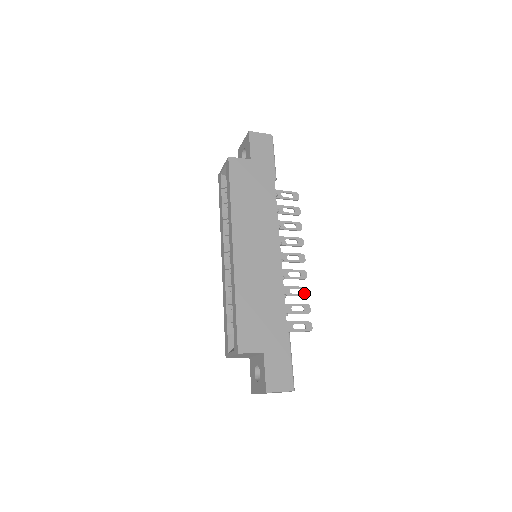
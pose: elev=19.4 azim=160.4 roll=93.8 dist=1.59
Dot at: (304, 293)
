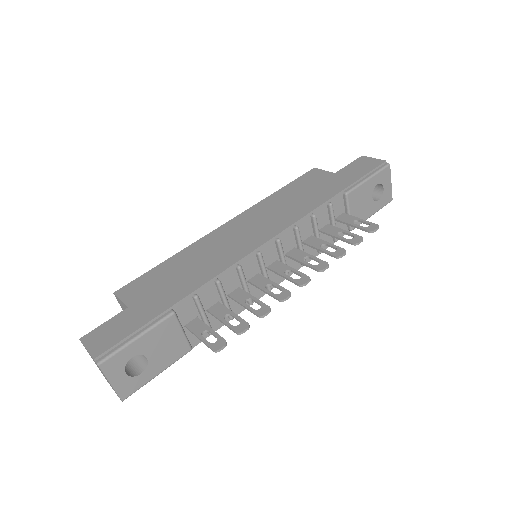
Dot at: (259, 311)
